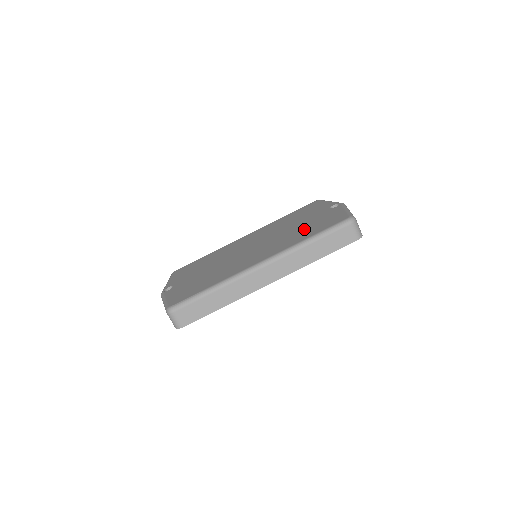
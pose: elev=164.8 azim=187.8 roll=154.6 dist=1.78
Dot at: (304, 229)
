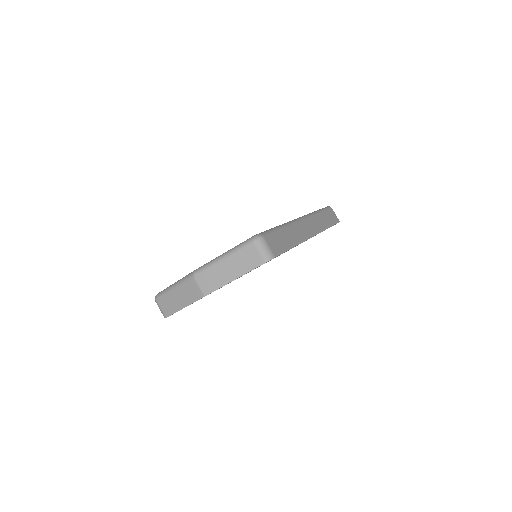
Dot at: occluded
